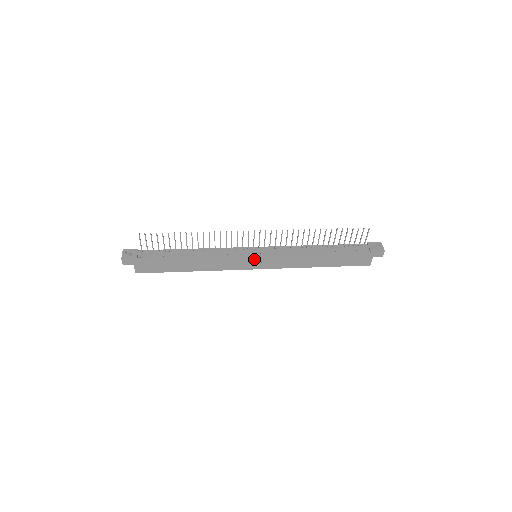
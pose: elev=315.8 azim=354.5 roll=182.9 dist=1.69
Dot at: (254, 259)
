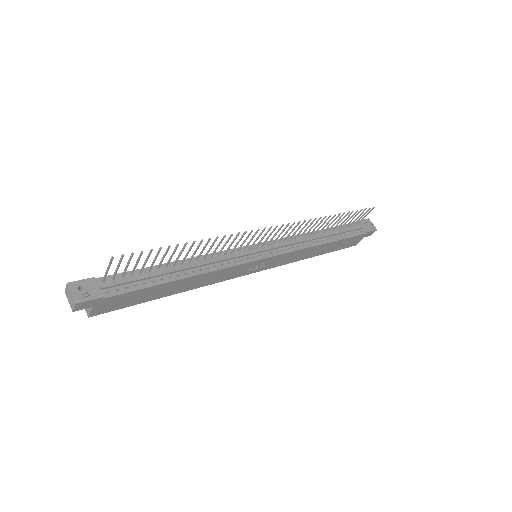
Dot at: (259, 262)
